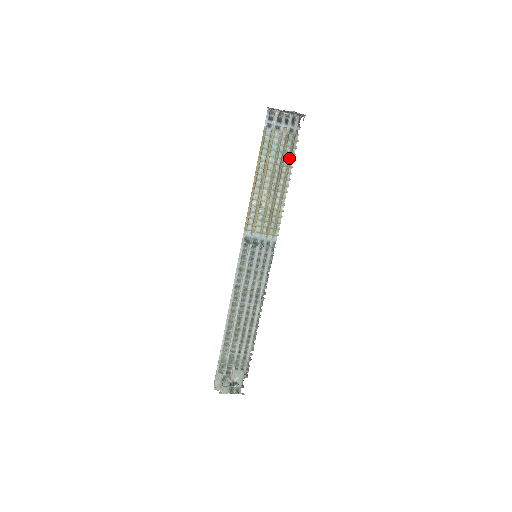
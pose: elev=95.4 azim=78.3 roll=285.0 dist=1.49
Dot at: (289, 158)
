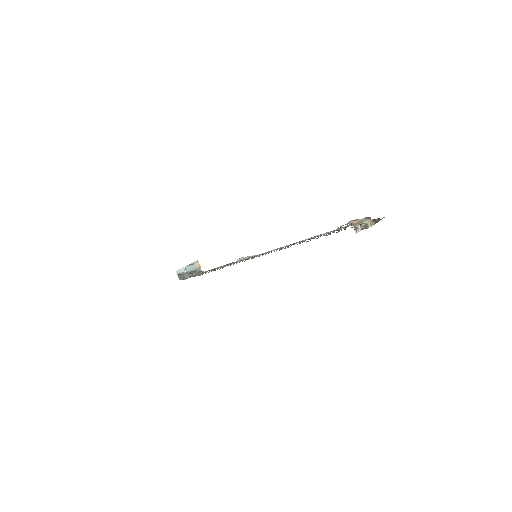
Dot at: occluded
